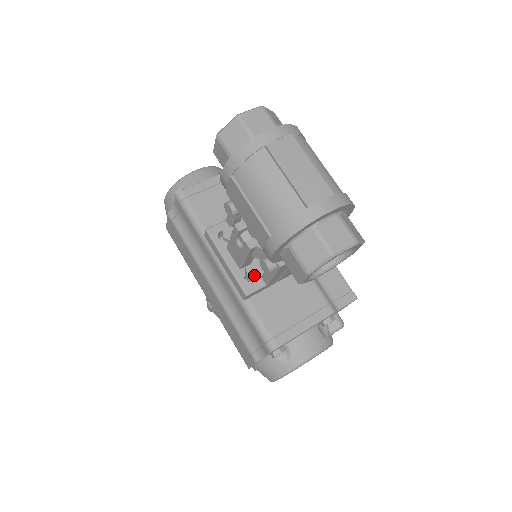
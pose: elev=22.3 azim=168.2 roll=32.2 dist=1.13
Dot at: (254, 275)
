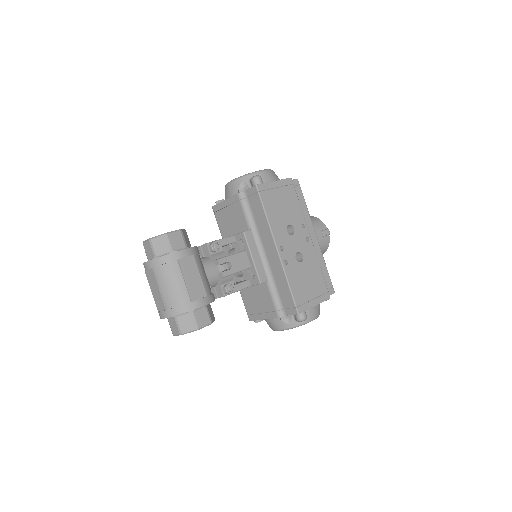
Dot at: occluded
